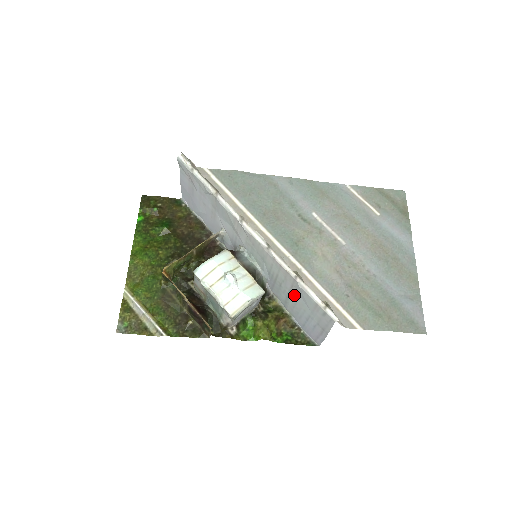
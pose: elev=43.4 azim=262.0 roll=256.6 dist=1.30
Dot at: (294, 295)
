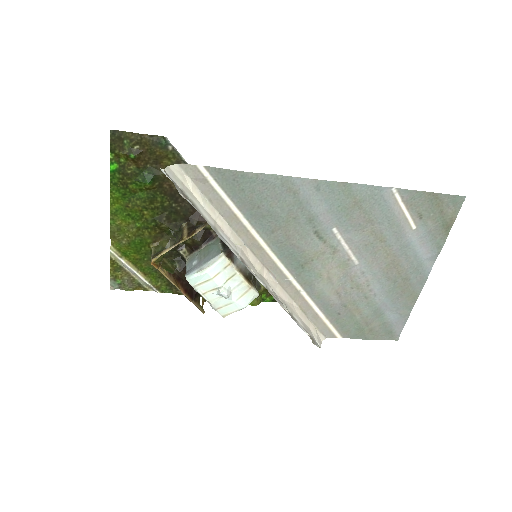
Dot at: occluded
